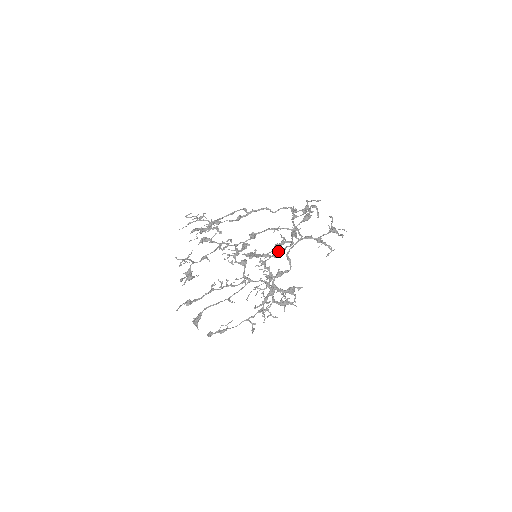
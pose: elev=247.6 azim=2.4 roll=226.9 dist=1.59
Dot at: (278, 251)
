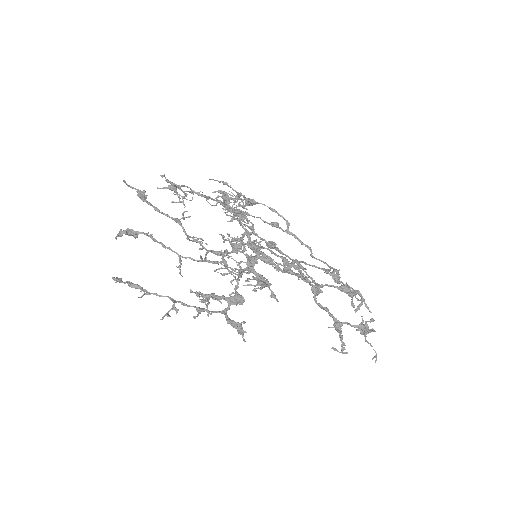
Dot at: (287, 260)
